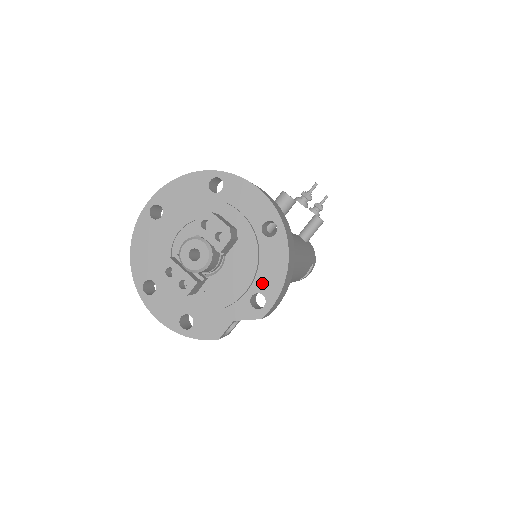
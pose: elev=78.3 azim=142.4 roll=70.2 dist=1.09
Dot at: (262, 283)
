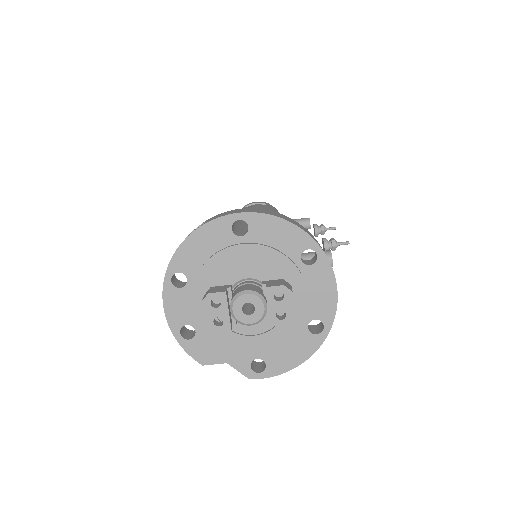
Dot at: (273, 357)
